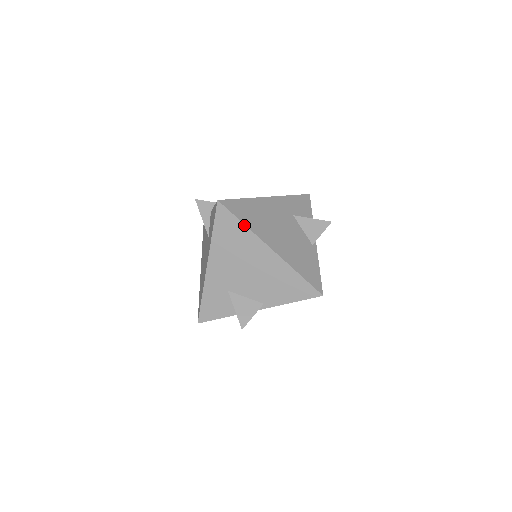
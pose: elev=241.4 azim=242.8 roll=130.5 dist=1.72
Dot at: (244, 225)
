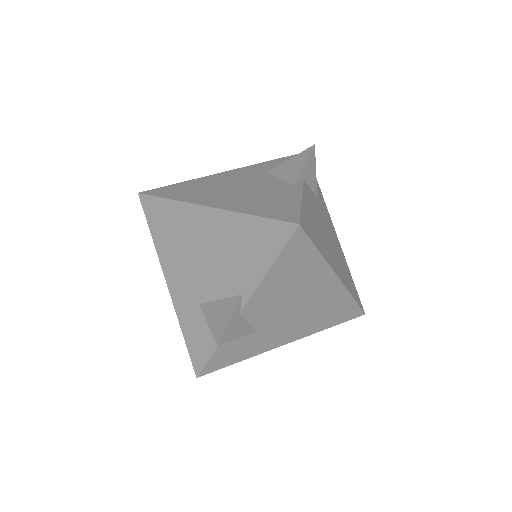
Dot at: (170, 200)
